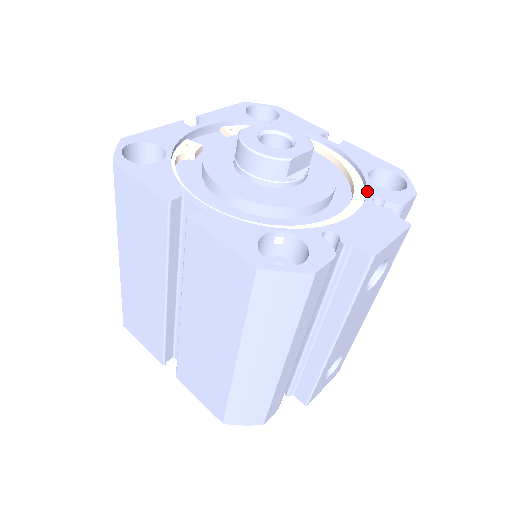
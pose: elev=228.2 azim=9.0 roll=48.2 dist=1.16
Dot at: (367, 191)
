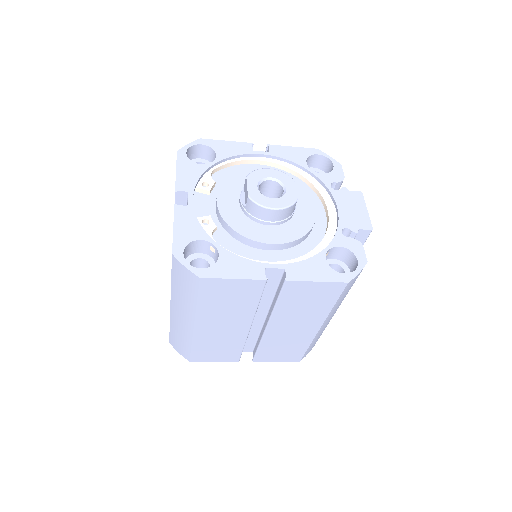
Dot at: (323, 183)
